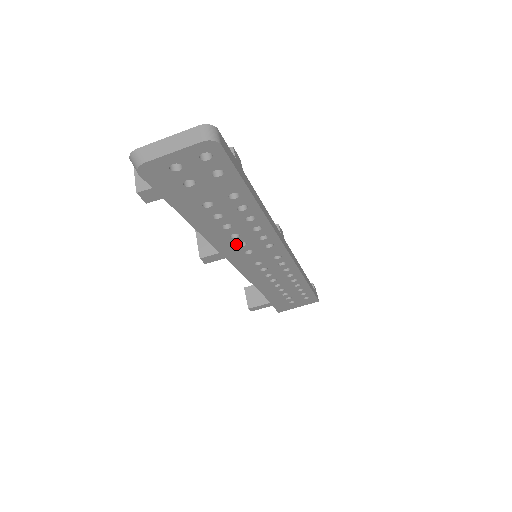
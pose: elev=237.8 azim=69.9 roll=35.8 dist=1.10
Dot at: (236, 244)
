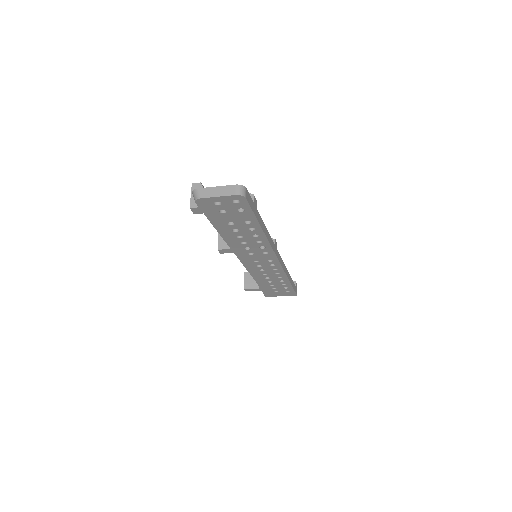
Dot at: (244, 247)
